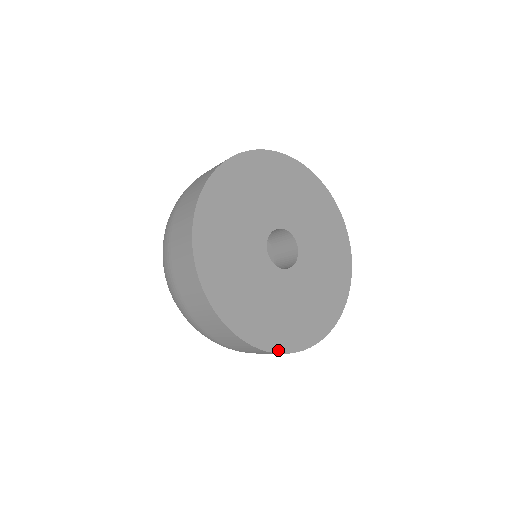
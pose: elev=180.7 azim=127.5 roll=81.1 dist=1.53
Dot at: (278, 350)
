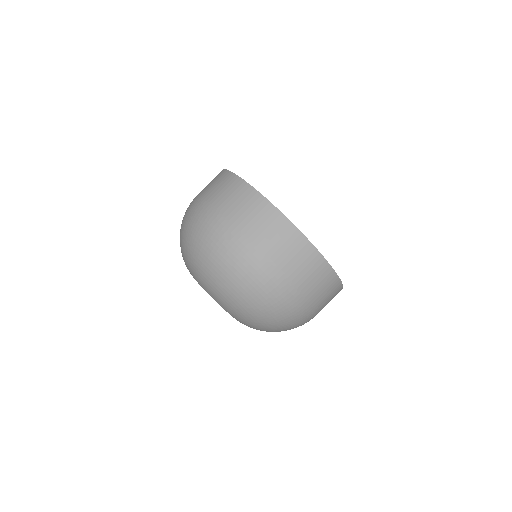
Dot at: occluded
